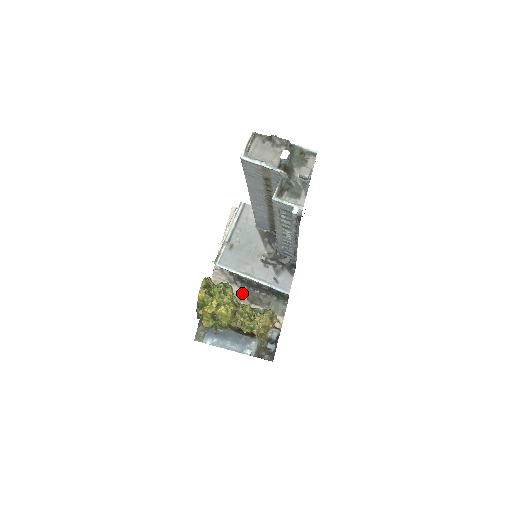
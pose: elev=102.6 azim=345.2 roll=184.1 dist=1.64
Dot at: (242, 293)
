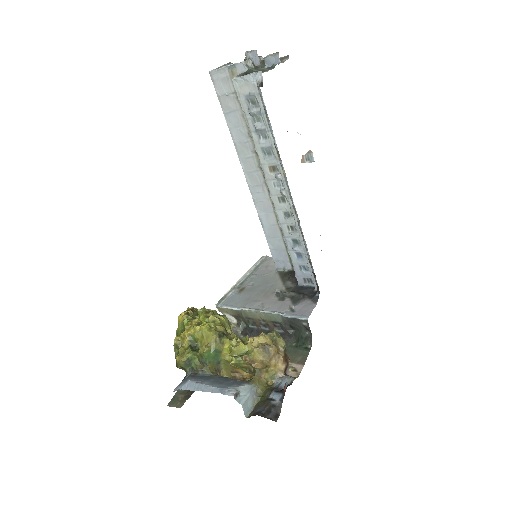
Dot at: occluded
